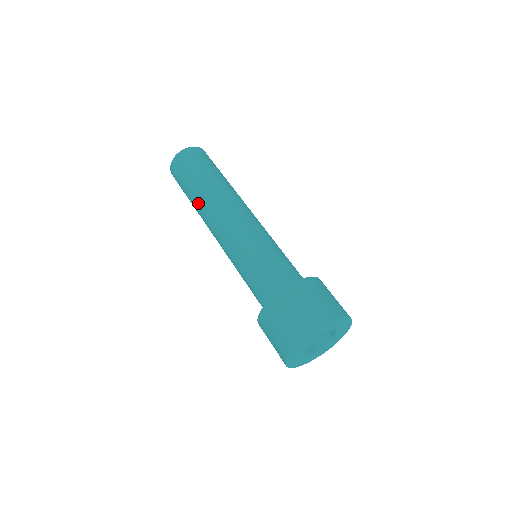
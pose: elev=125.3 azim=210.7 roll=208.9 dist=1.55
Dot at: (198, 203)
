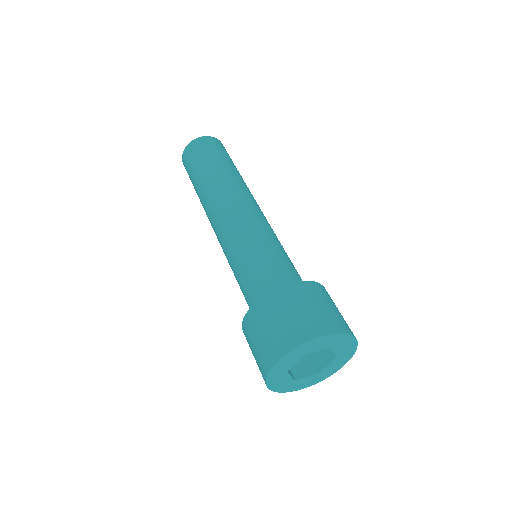
Dot at: (201, 200)
